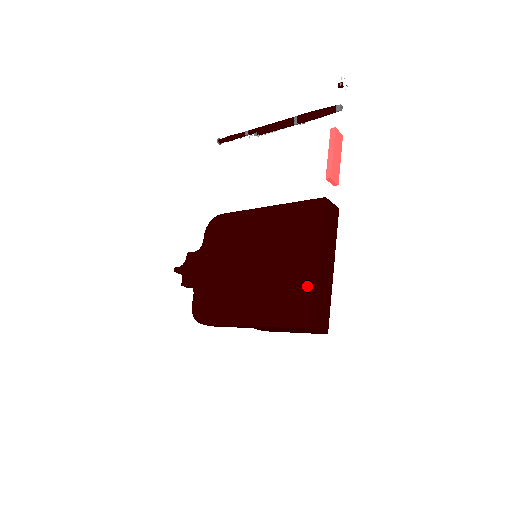
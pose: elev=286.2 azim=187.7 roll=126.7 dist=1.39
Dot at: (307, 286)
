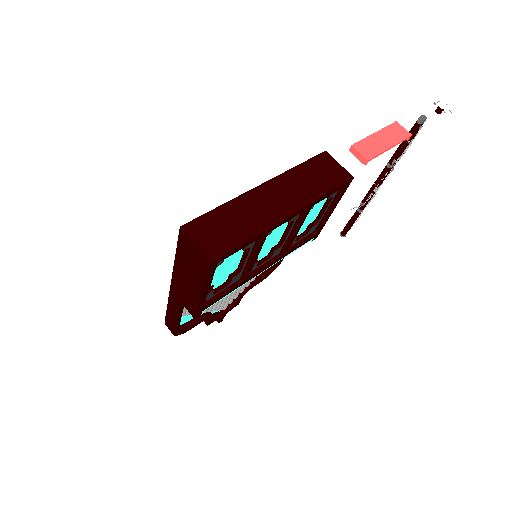
Dot at: occluded
